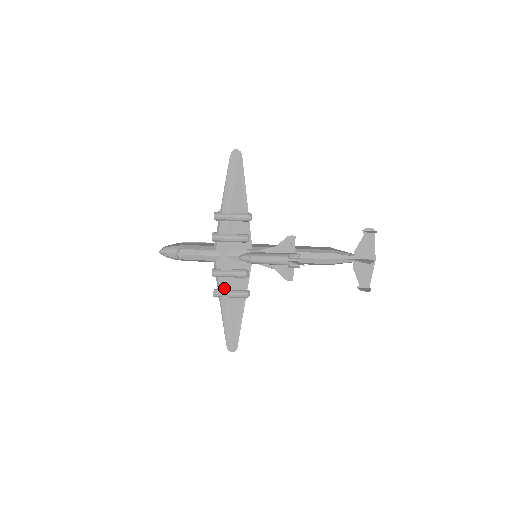
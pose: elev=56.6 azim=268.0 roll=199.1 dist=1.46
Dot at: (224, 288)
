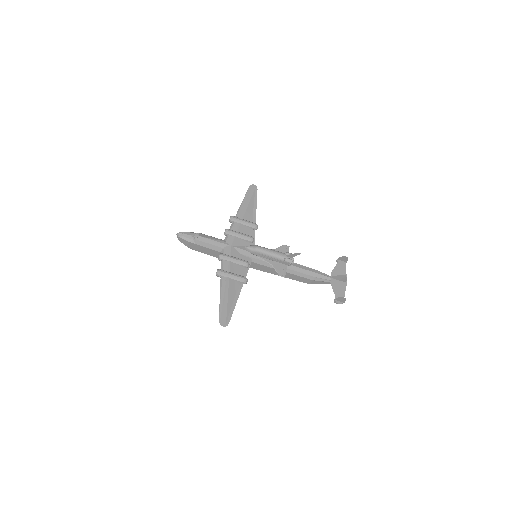
Dot at: (227, 269)
